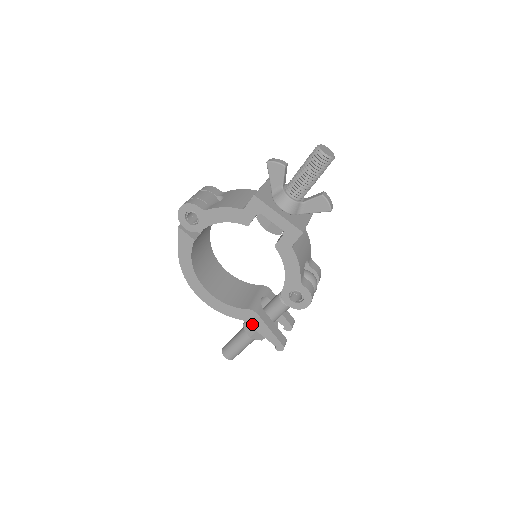
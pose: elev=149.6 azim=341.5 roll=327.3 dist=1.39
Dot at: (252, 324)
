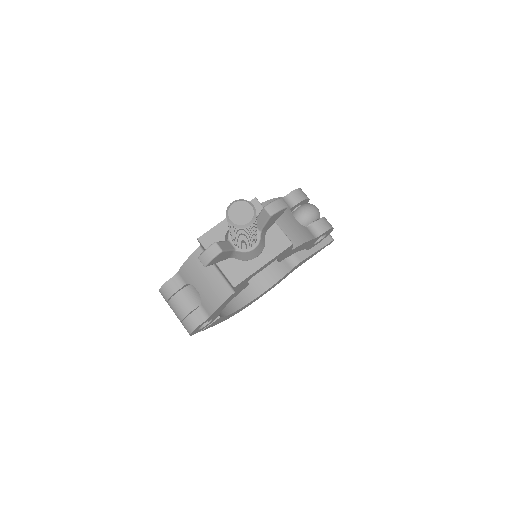
Dot at: occluded
